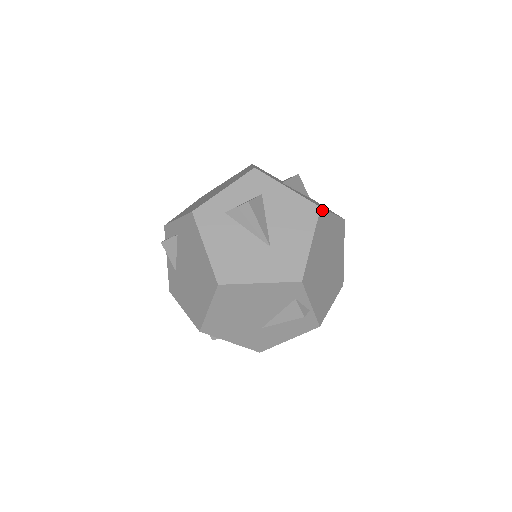
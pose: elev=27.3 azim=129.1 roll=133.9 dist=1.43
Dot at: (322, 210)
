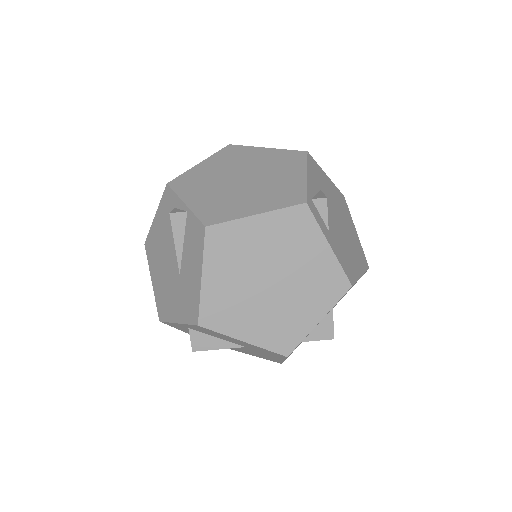
Dot at: (233, 146)
